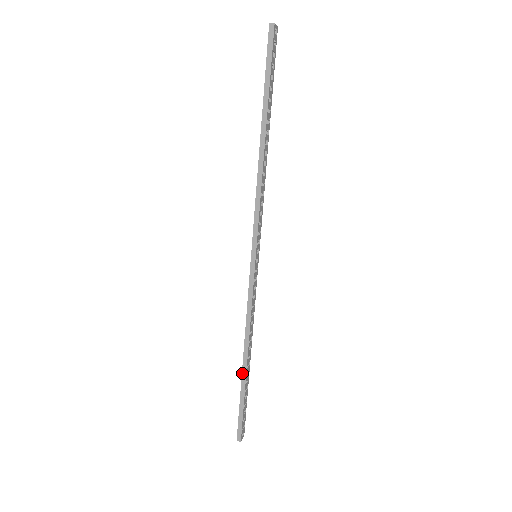
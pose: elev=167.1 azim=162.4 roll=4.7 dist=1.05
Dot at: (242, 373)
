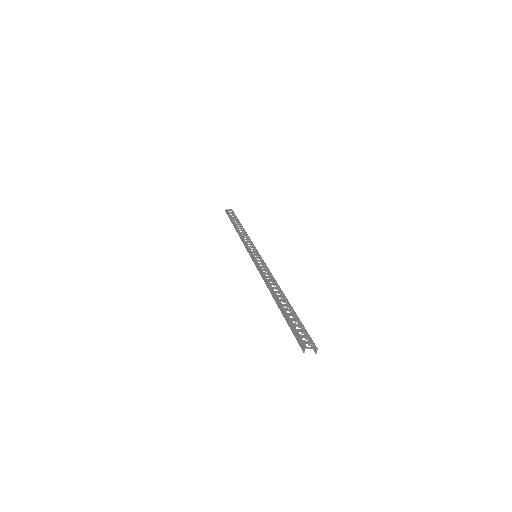
Dot at: occluded
